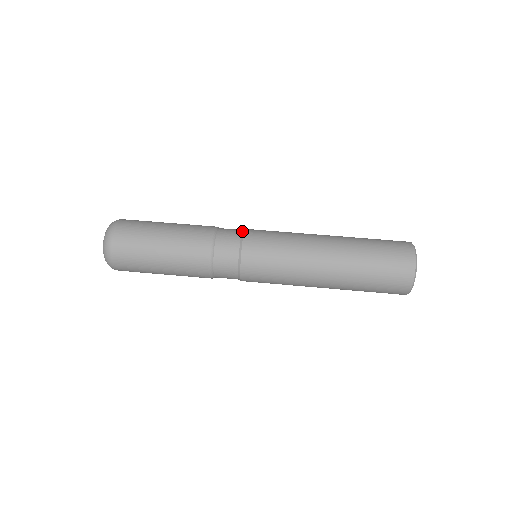
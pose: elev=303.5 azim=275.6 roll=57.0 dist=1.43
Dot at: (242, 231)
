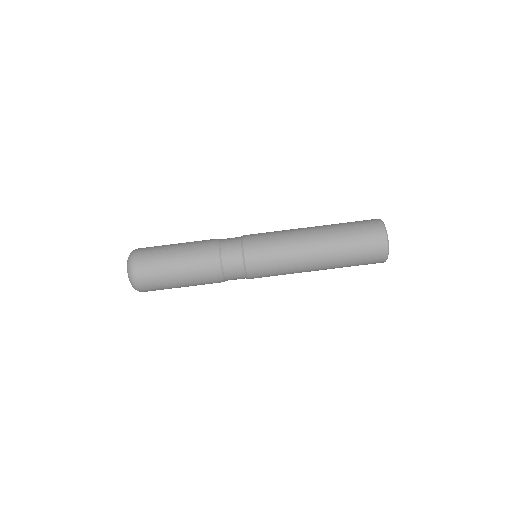
Dot at: (241, 241)
